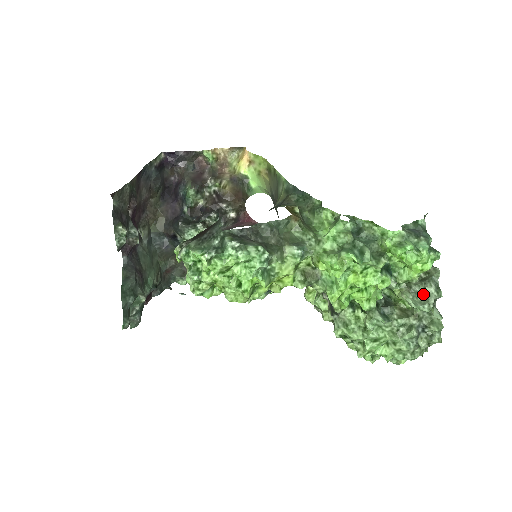
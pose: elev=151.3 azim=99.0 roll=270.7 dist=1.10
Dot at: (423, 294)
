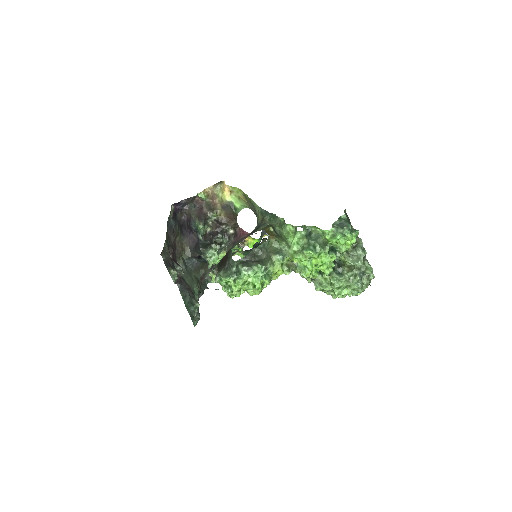
Dot at: (356, 256)
